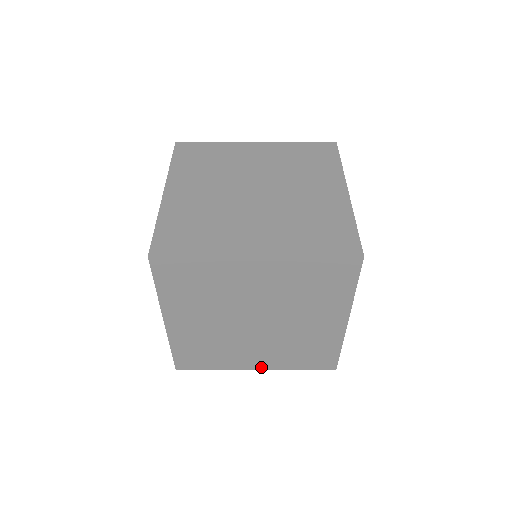
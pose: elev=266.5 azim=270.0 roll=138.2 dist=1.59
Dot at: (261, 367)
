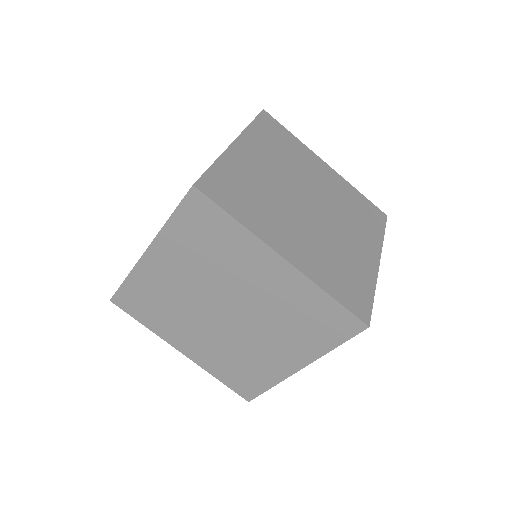
Dot at: (188, 354)
